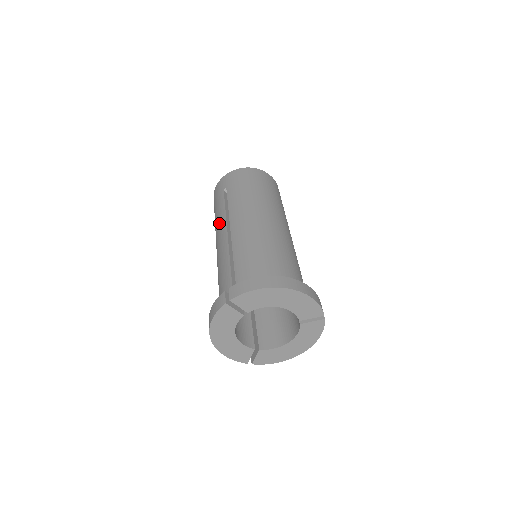
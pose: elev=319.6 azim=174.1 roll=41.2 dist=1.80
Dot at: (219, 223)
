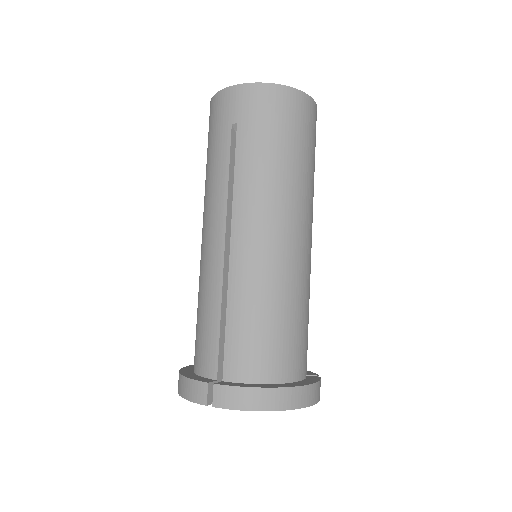
Dot at: (214, 200)
